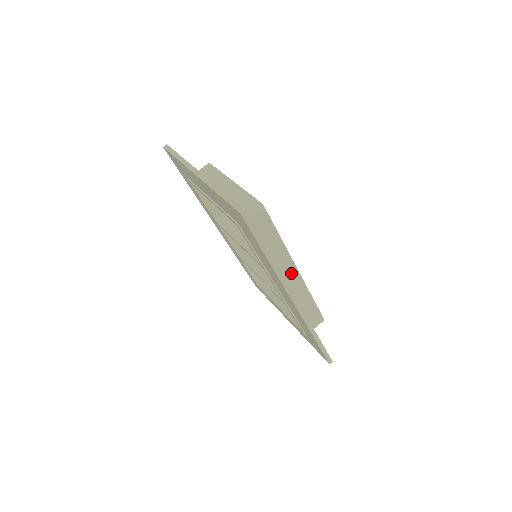
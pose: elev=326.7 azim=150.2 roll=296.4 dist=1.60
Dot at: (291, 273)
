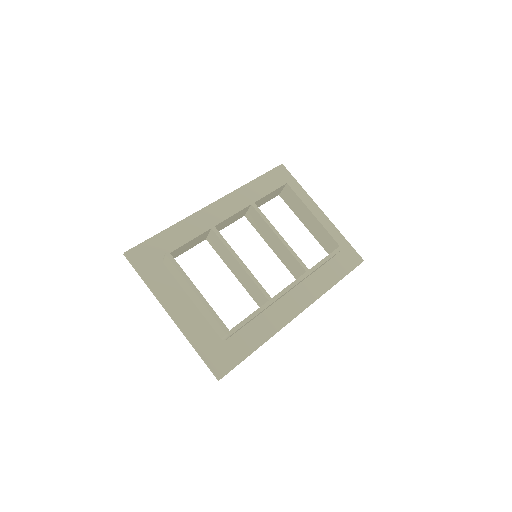
Dot at: occluded
